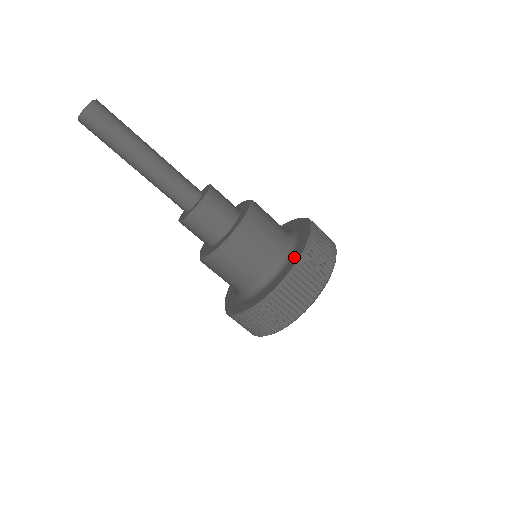
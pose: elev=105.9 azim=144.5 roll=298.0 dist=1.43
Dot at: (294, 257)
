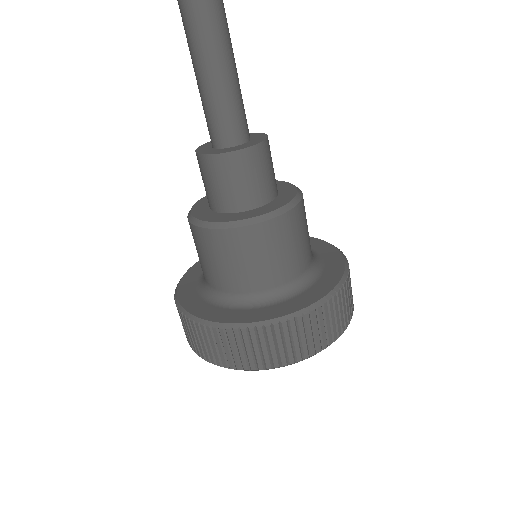
Dot at: (272, 310)
